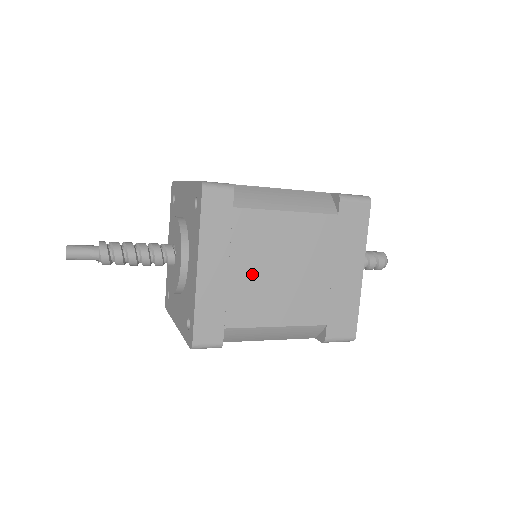
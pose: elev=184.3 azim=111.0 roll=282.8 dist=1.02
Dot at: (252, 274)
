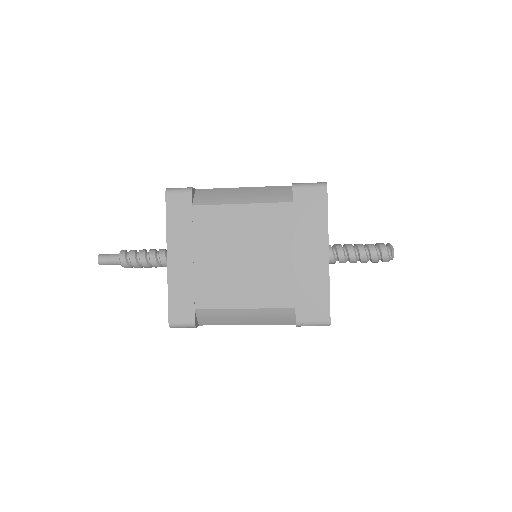
Dot at: (215, 261)
